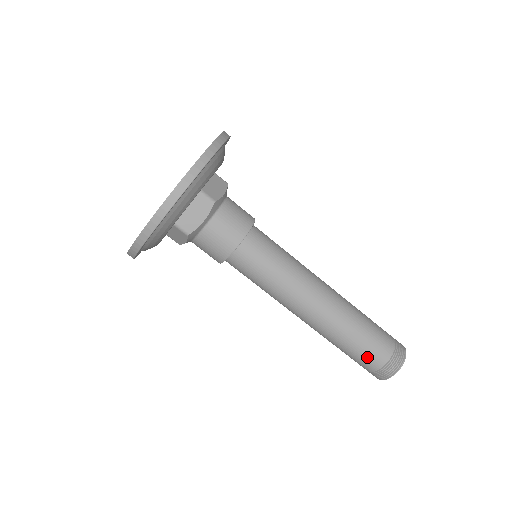
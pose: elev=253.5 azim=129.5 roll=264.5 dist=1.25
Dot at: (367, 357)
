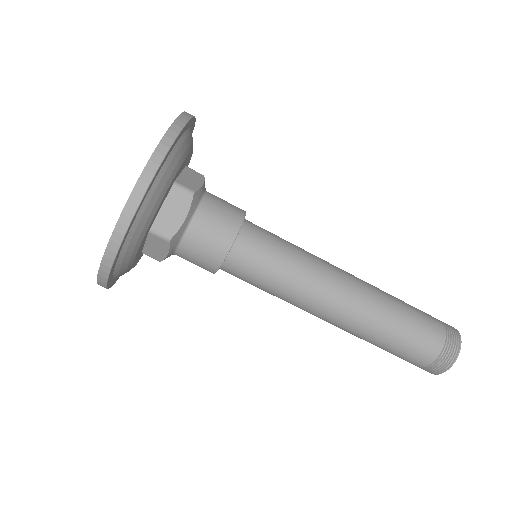
Dot at: (417, 348)
